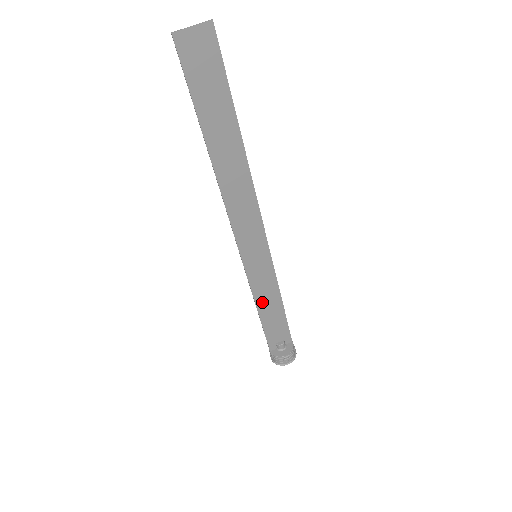
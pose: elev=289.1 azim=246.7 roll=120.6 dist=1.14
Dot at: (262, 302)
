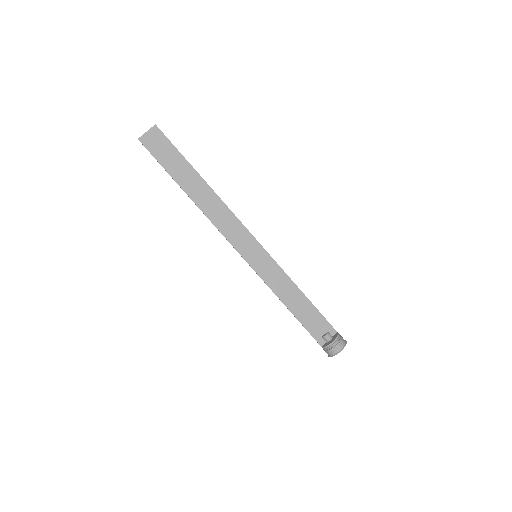
Dot at: (284, 296)
